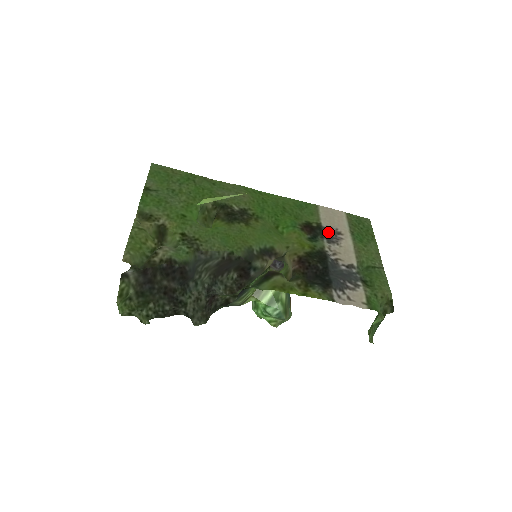
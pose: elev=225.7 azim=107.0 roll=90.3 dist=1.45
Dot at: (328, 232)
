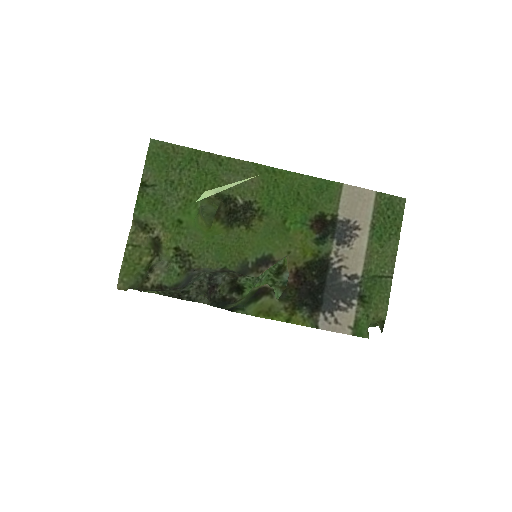
Dot at: (342, 228)
